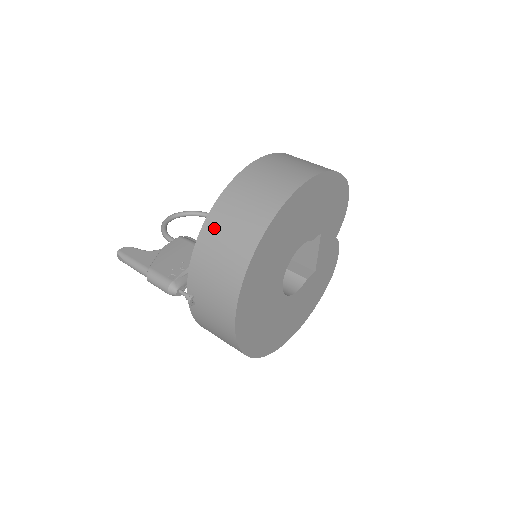
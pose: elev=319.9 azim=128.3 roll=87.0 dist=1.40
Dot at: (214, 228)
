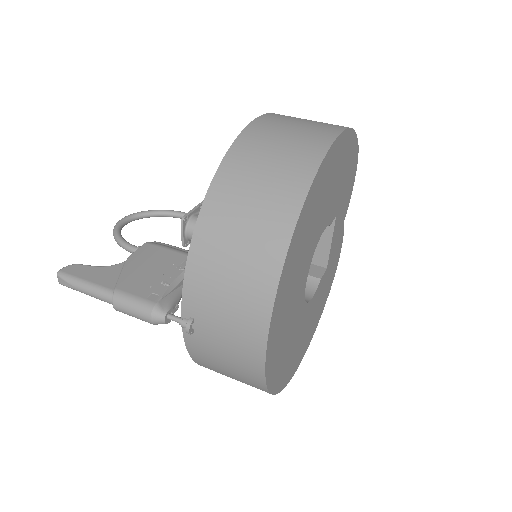
Dot at: (219, 214)
